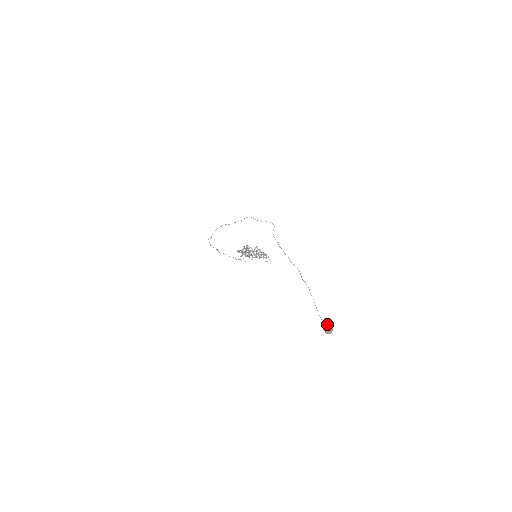
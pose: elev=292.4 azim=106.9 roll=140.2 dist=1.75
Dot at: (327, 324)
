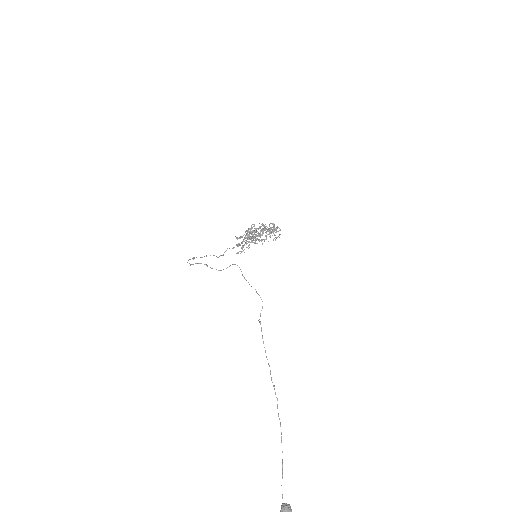
Dot at: (285, 511)
